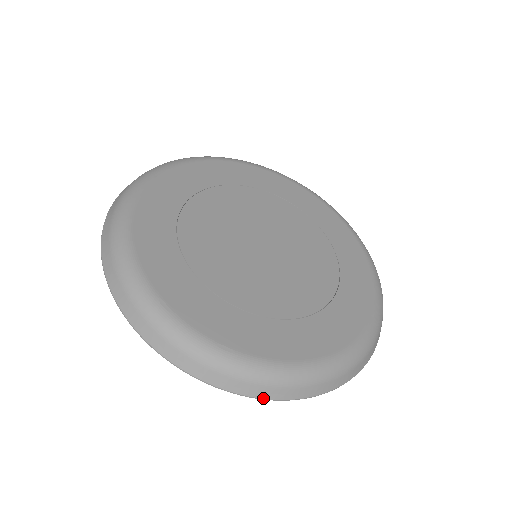
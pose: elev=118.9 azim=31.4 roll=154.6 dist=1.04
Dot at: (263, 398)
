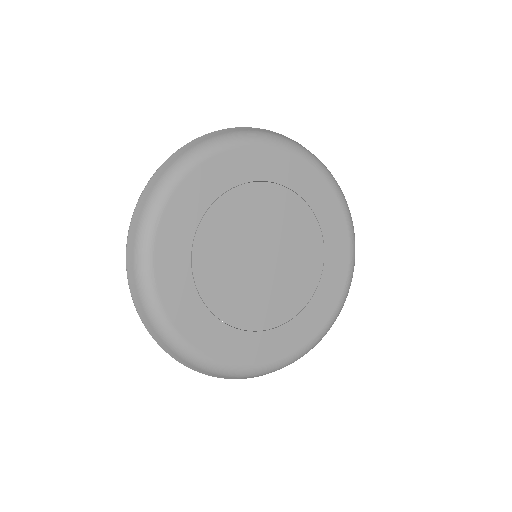
Dot at: occluded
